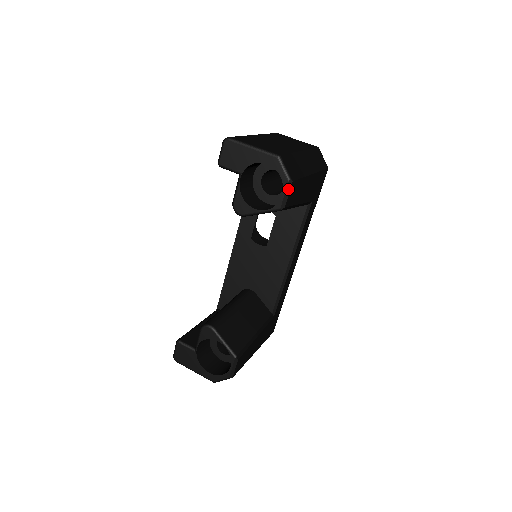
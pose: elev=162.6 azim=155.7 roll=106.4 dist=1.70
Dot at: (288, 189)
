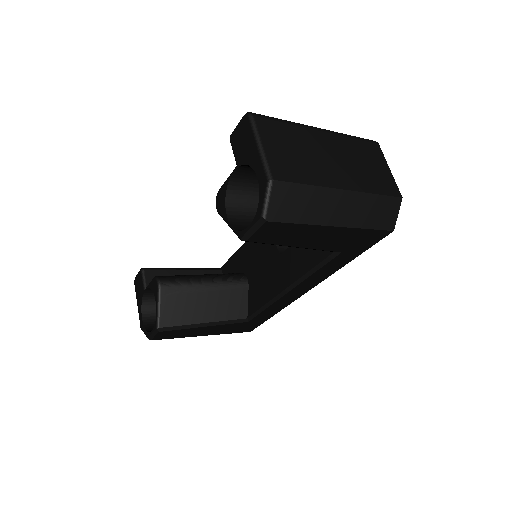
Dot at: (257, 225)
